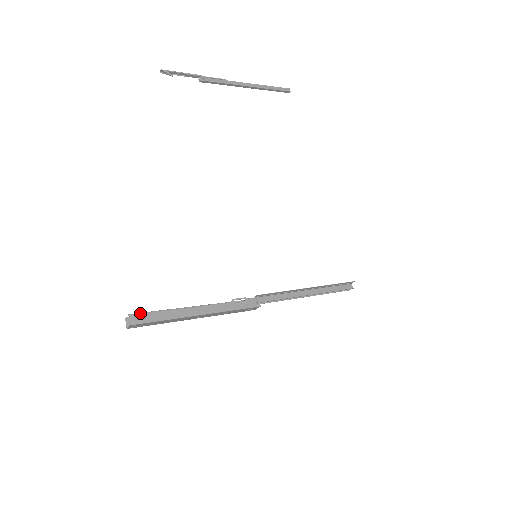
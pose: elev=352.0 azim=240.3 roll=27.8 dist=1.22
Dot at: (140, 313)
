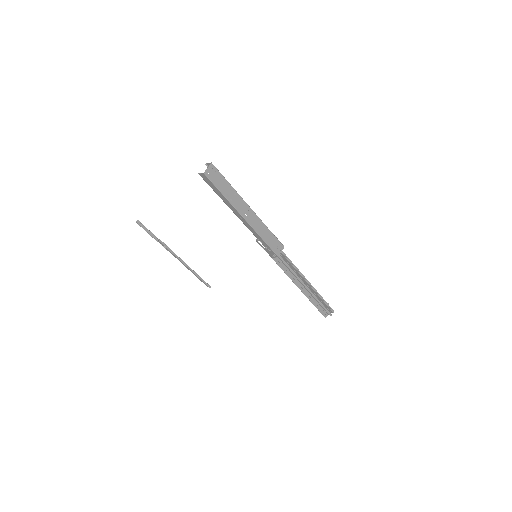
Dot at: occluded
